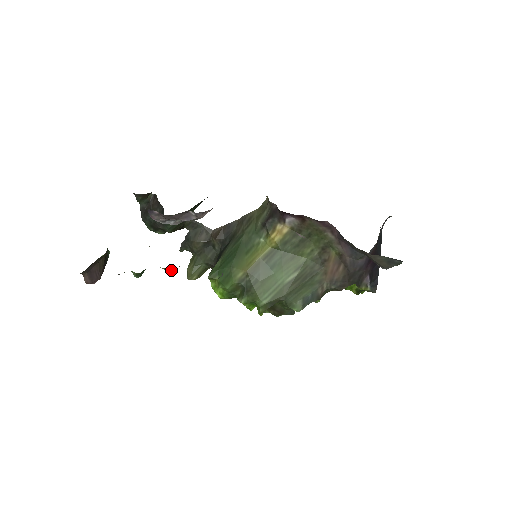
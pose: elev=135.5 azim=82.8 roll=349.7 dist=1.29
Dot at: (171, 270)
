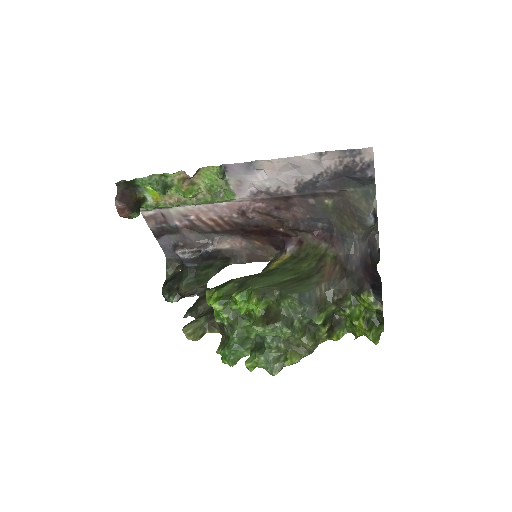
Dot at: (186, 181)
